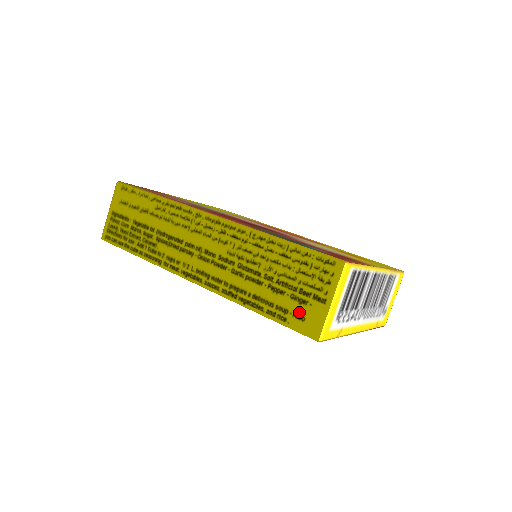
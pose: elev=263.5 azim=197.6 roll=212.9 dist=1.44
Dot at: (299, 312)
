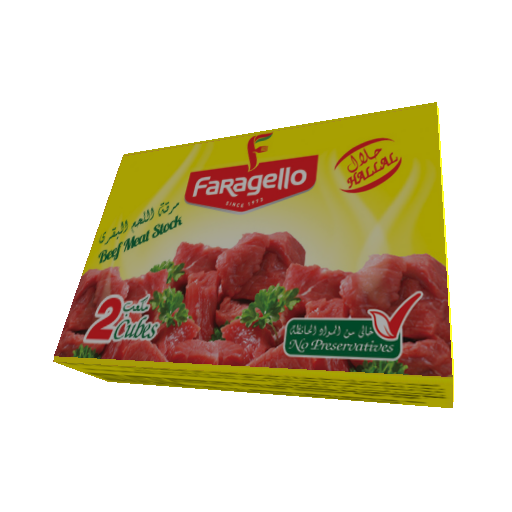
Dot at: (413, 401)
